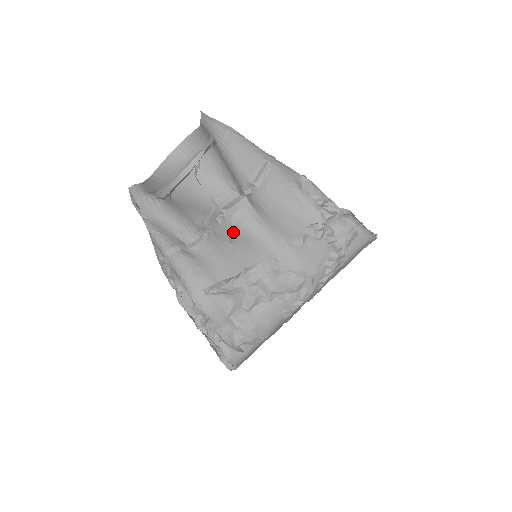
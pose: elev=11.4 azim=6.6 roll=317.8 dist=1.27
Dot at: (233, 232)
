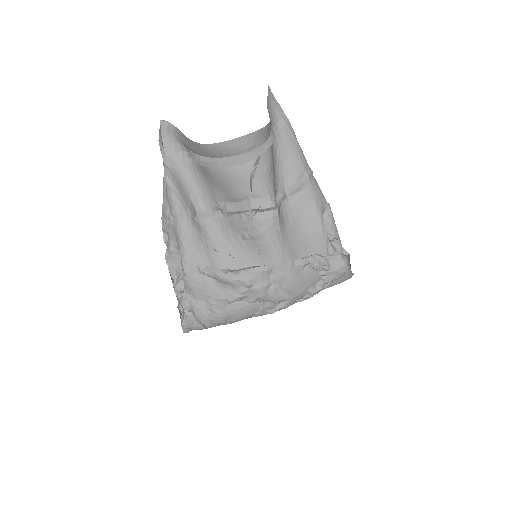
Dot at: (251, 232)
